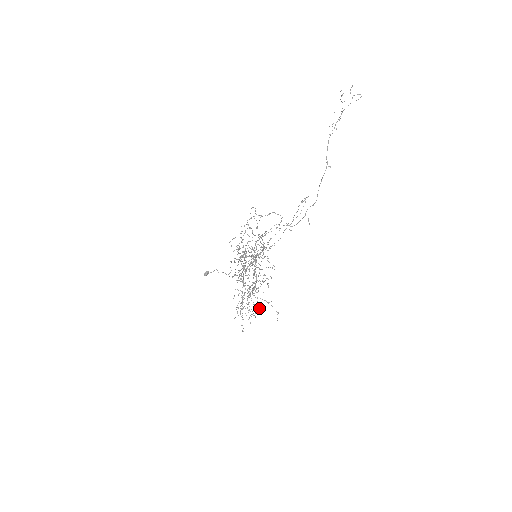
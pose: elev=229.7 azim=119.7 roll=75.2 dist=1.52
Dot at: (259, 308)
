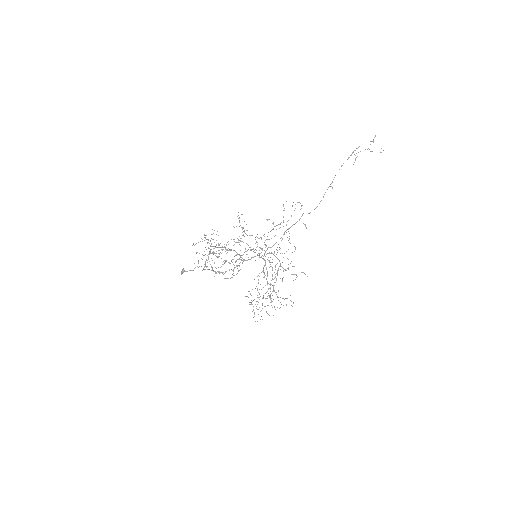
Dot at: occluded
